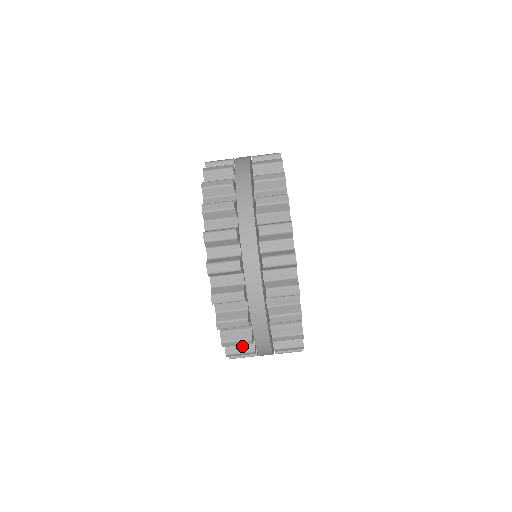
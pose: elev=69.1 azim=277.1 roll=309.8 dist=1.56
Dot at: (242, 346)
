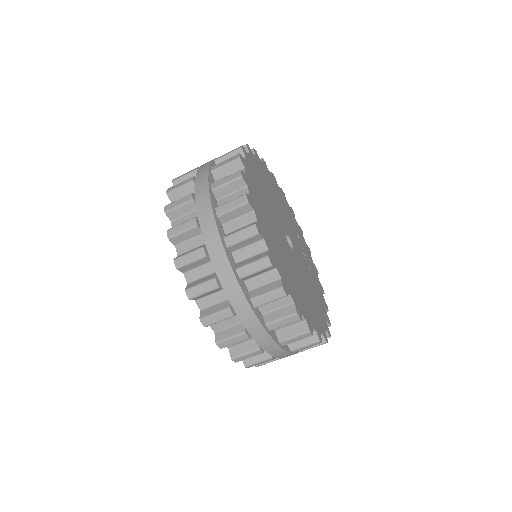
Dot at: (258, 355)
